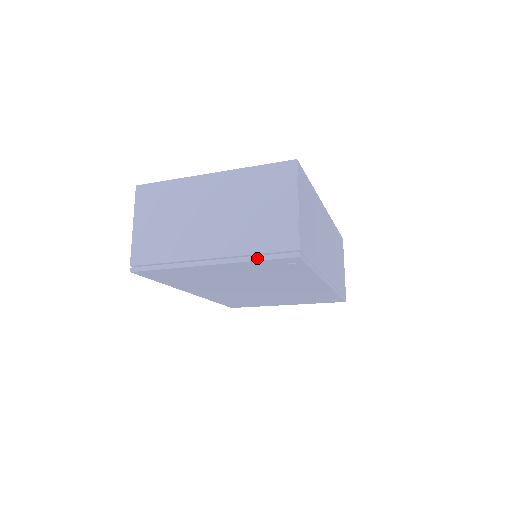
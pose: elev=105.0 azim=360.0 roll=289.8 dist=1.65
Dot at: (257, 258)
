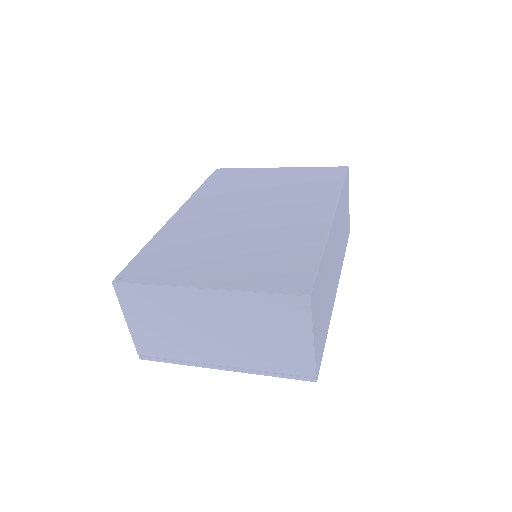
Dot at: (272, 375)
